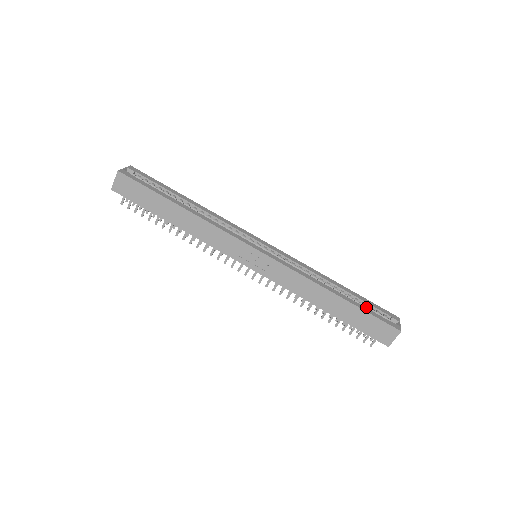
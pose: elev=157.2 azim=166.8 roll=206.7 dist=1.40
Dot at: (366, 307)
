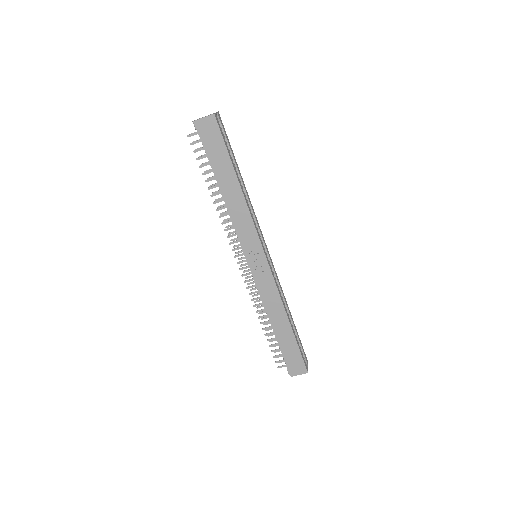
Dot at: occluded
